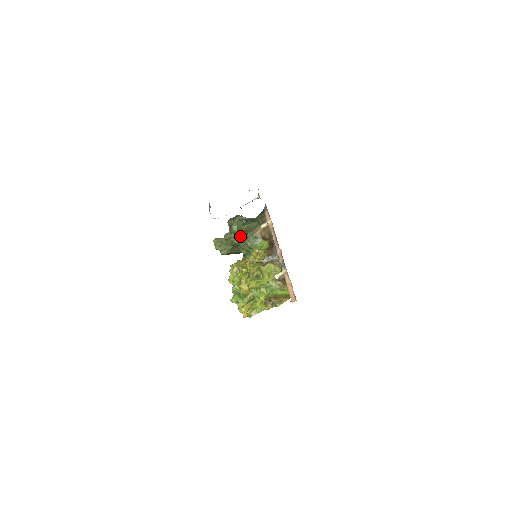
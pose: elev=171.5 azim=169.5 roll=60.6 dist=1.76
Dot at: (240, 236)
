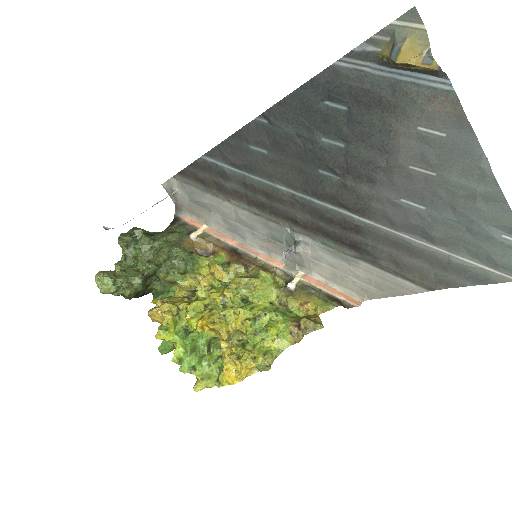
Dot at: (157, 257)
